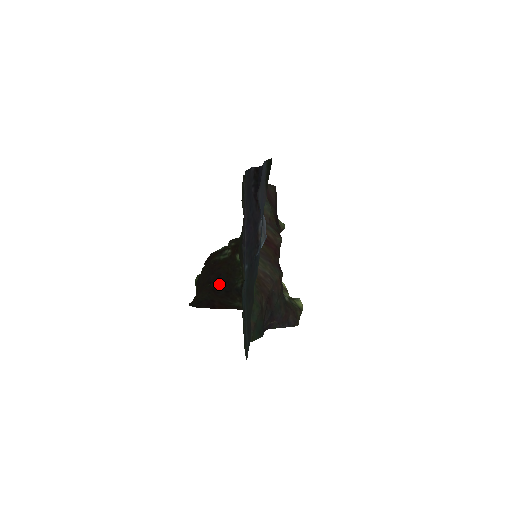
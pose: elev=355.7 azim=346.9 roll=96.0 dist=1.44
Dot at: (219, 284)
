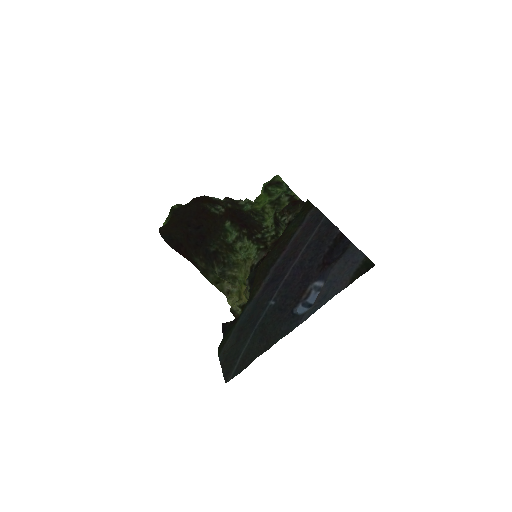
Dot at: (196, 233)
